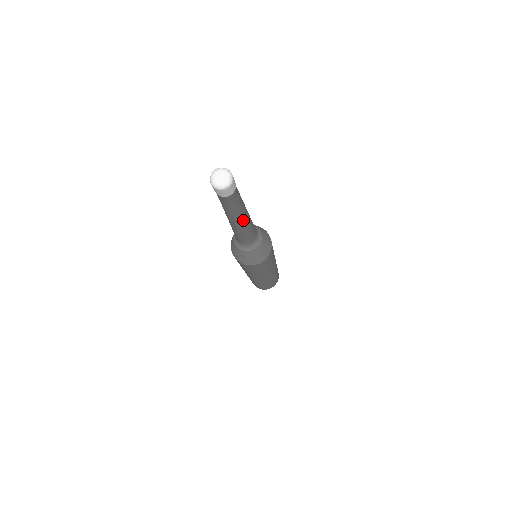
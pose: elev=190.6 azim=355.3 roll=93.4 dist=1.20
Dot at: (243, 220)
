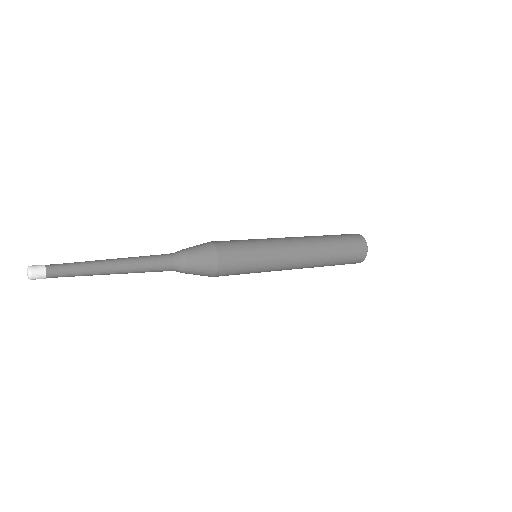
Dot at: (108, 274)
